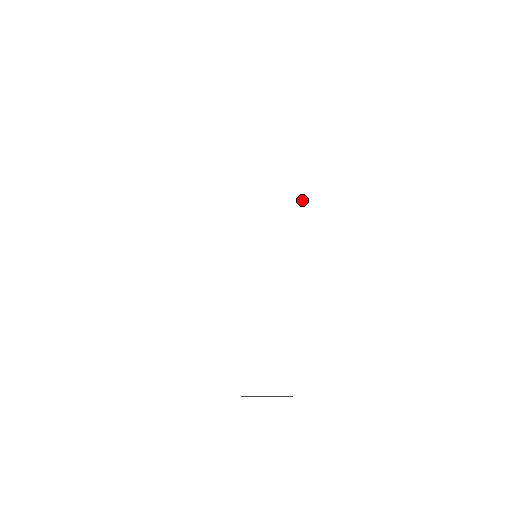
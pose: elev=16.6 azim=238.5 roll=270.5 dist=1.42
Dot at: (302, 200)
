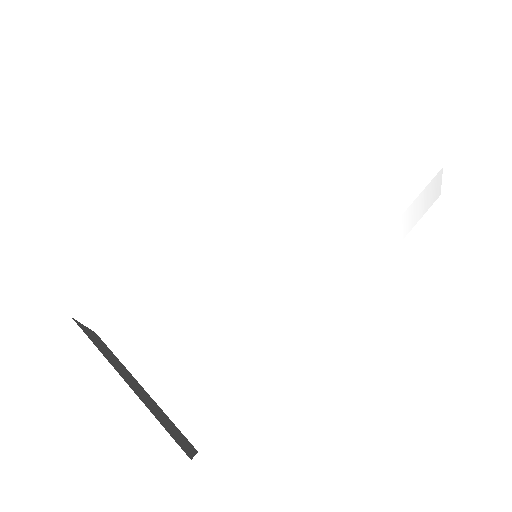
Dot at: (359, 278)
